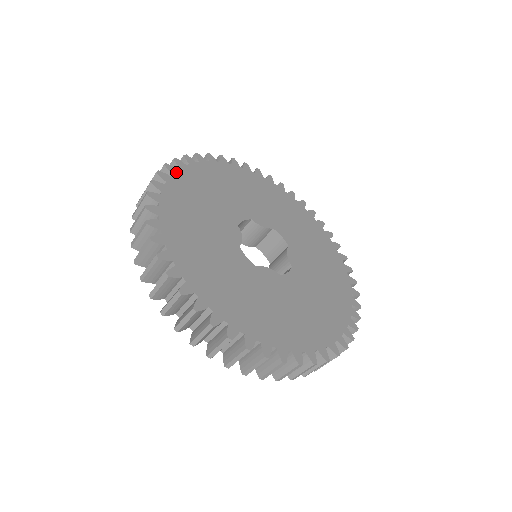
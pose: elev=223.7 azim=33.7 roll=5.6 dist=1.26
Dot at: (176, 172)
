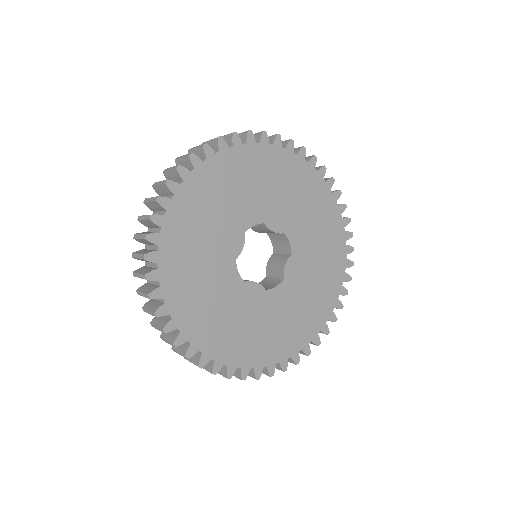
Dot at: (200, 165)
